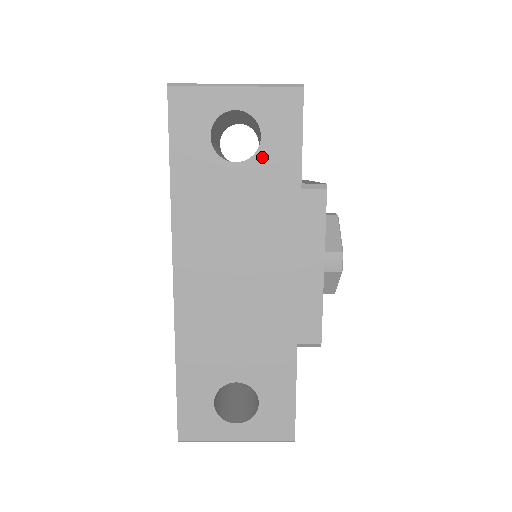
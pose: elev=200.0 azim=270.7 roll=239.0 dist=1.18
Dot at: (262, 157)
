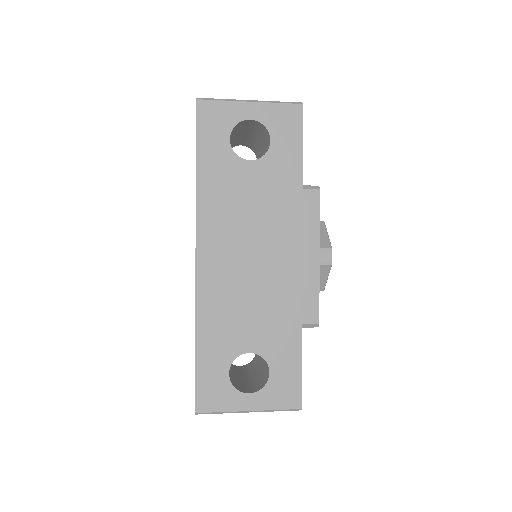
Dot at: (271, 157)
